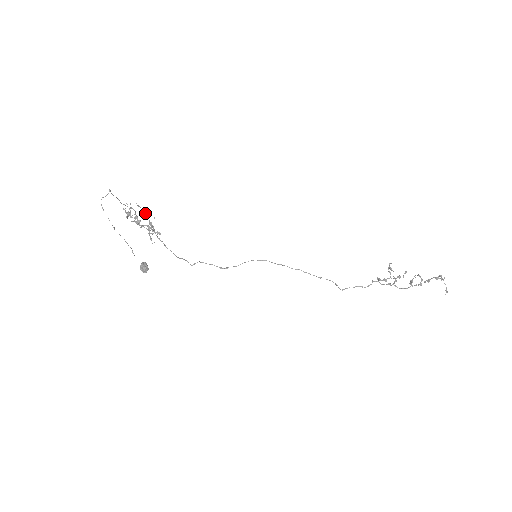
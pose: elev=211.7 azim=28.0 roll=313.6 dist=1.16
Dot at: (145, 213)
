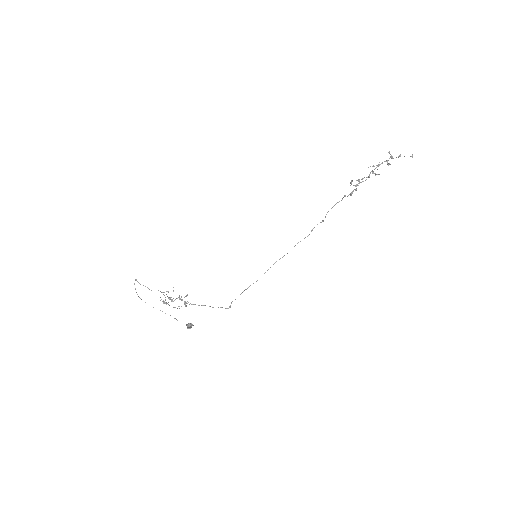
Dot at: occluded
